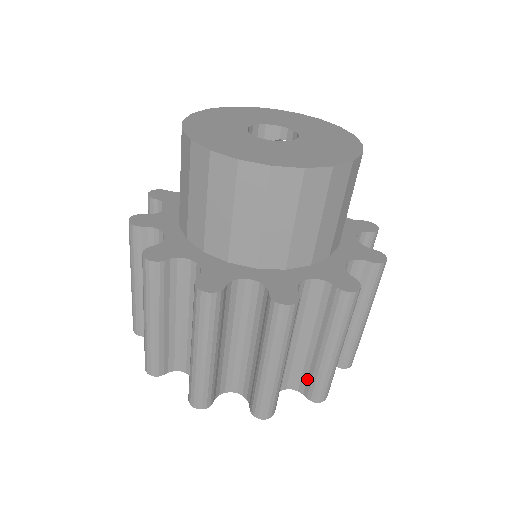
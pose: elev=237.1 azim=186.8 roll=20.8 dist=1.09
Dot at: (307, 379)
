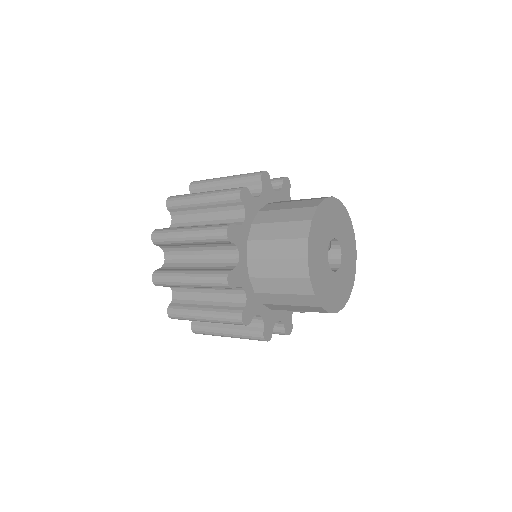
Dot at: occluded
